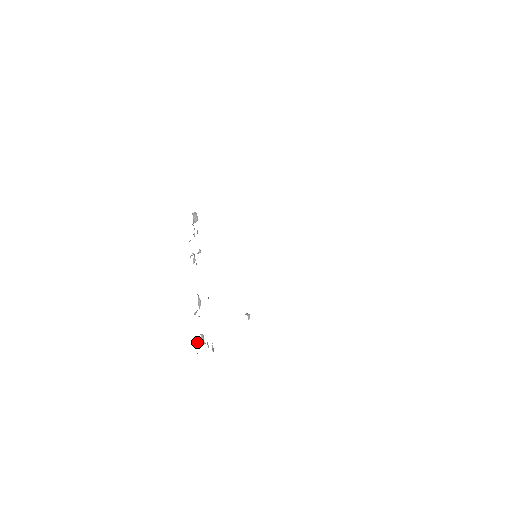
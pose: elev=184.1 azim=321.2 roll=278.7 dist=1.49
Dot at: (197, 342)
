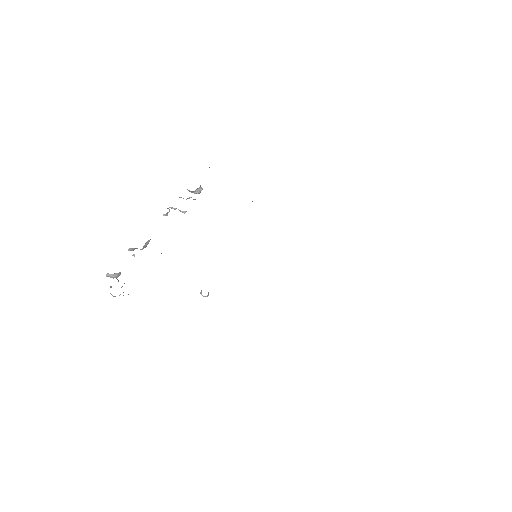
Dot at: occluded
